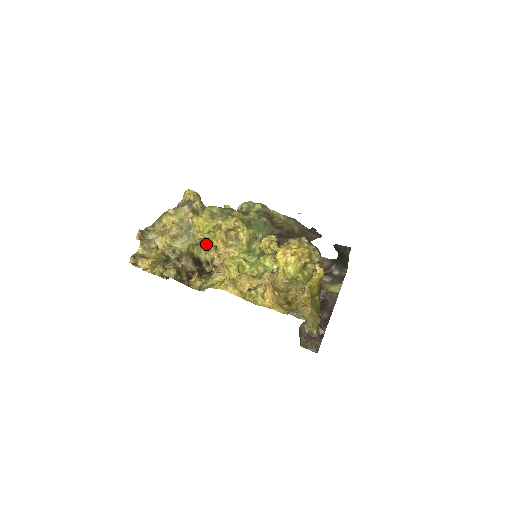
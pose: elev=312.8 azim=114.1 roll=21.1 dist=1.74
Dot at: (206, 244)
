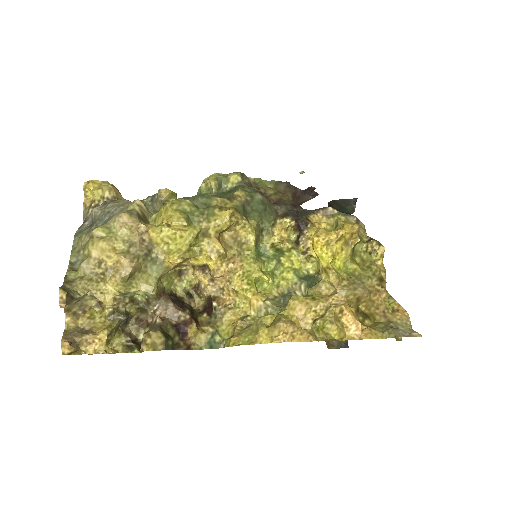
Dot at: (178, 266)
